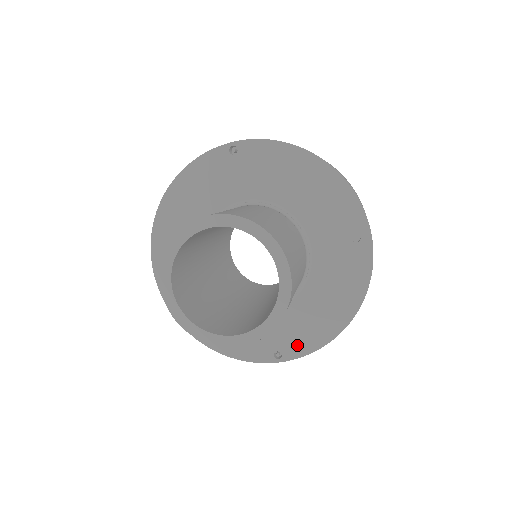
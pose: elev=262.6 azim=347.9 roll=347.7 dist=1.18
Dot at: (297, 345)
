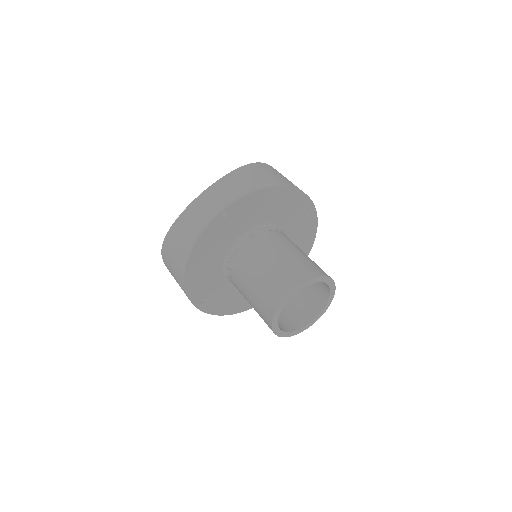
Dot at: occluded
